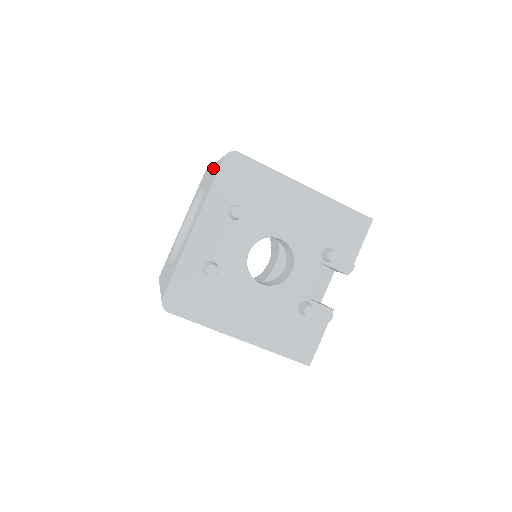
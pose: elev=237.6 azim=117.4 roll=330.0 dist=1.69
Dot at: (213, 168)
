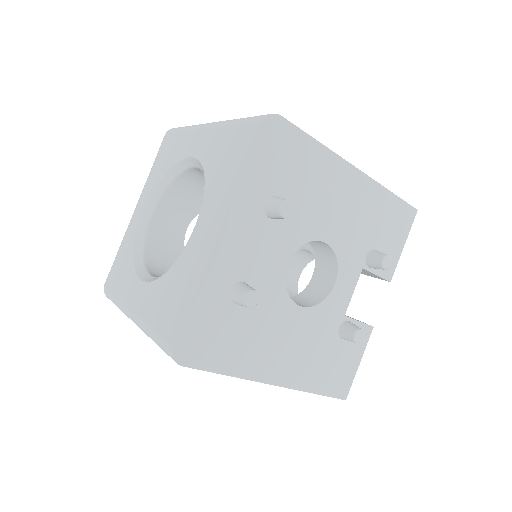
Dot at: (214, 134)
